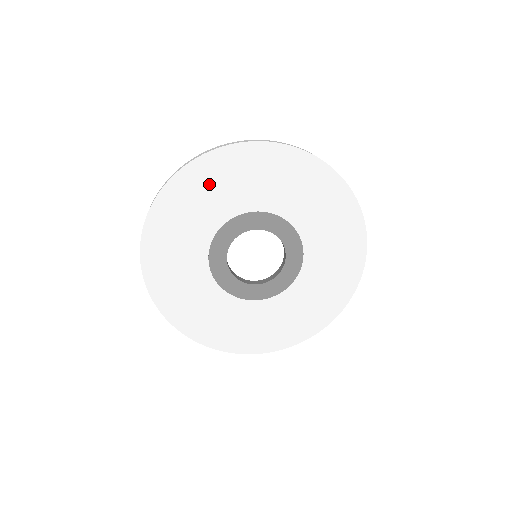
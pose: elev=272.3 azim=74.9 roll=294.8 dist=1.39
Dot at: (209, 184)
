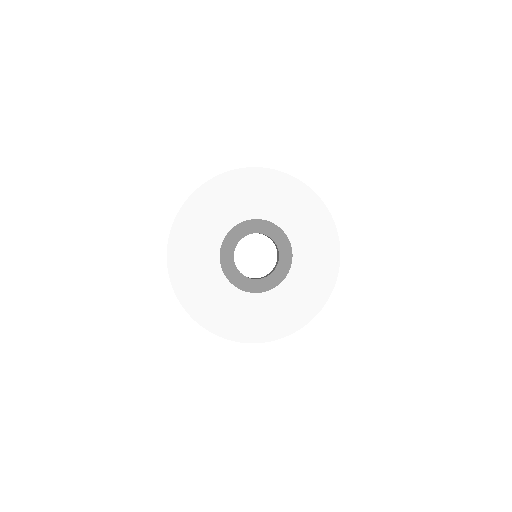
Dot at: (222, 197)
